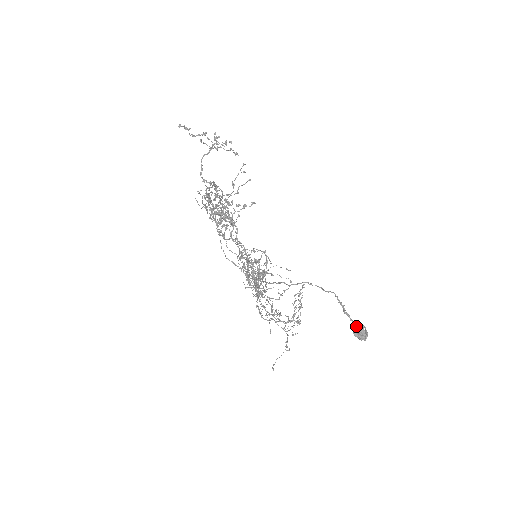
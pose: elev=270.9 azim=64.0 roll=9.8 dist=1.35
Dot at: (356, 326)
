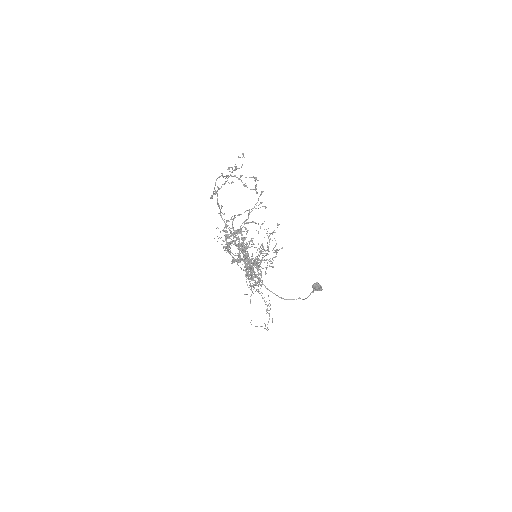
Dot at: occluded
